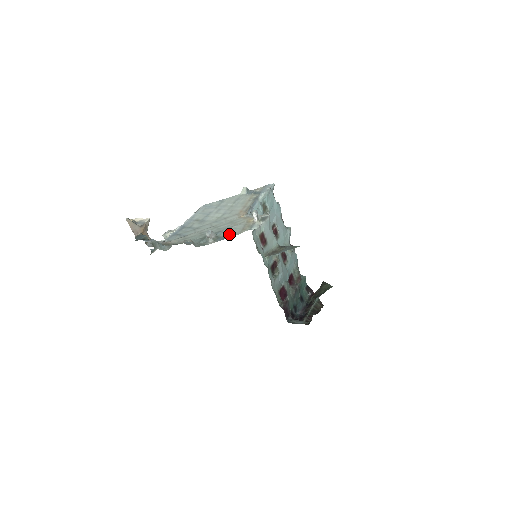
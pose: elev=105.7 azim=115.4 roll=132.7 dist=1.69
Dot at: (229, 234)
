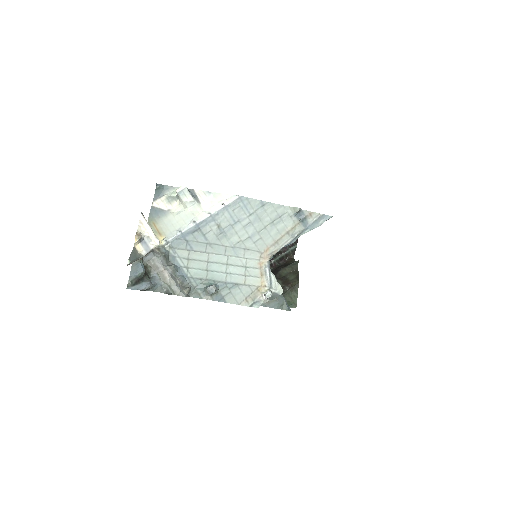
Dot at: (230, 296)
